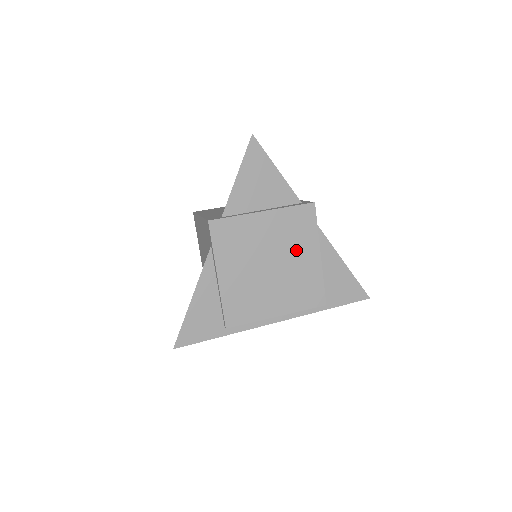
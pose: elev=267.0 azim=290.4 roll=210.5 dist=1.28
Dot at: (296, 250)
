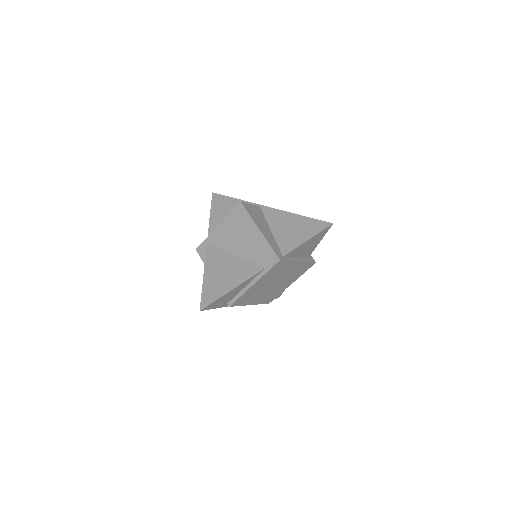
Dot at: (288, 280)
